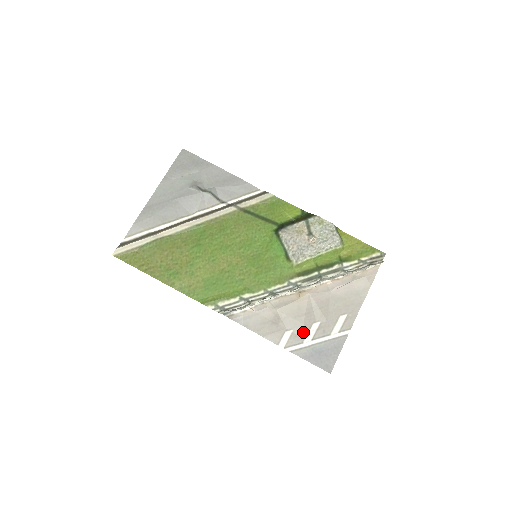
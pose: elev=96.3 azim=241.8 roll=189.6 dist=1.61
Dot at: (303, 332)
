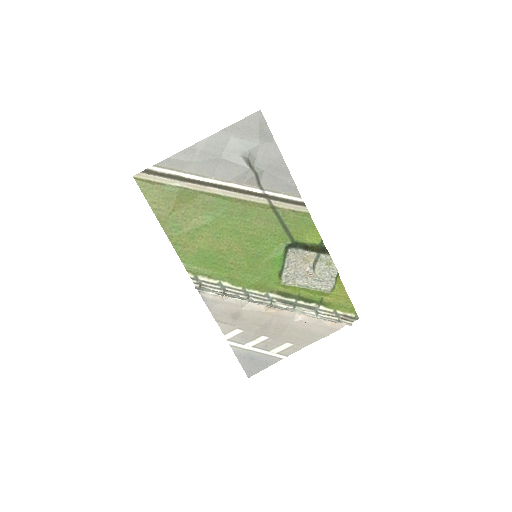
Dot at: (250, 337)
